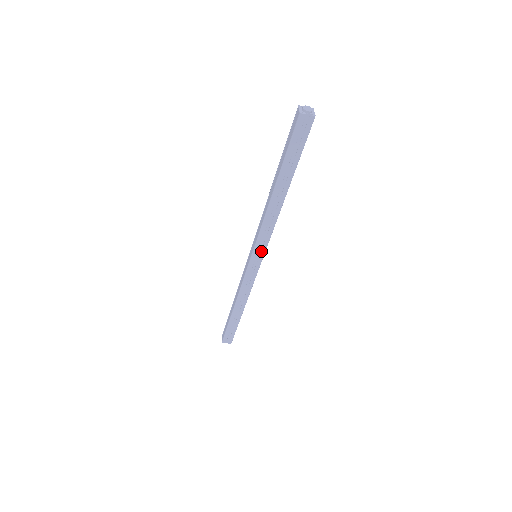
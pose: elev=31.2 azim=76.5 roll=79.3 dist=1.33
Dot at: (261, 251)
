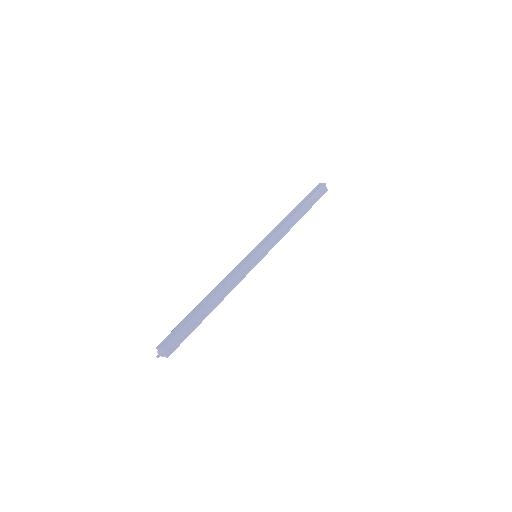
Dot at: (266, 251)
